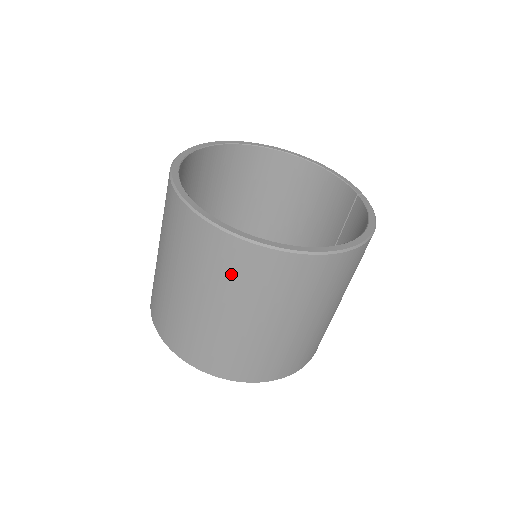
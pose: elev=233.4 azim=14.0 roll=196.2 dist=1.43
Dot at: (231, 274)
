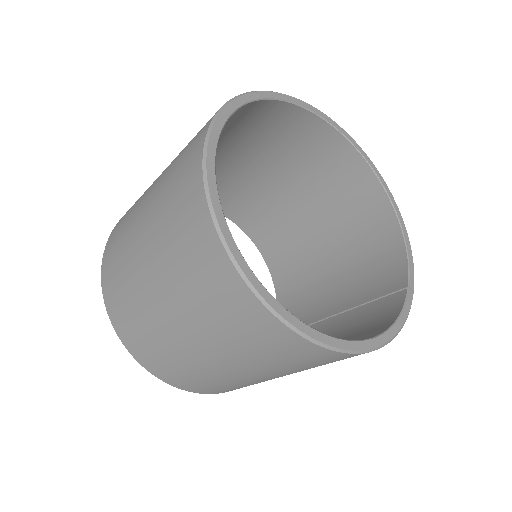
Dot at: (189, 264)
